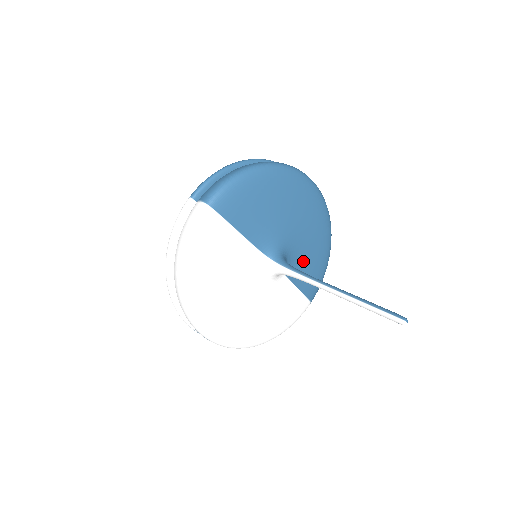
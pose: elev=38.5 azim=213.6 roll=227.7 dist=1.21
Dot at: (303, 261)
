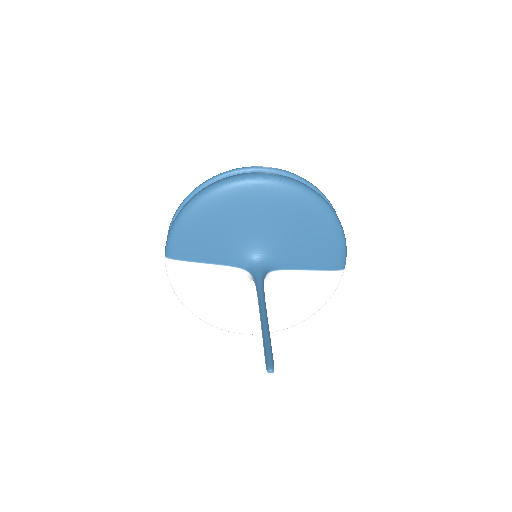
Dot at: (296, 248)
